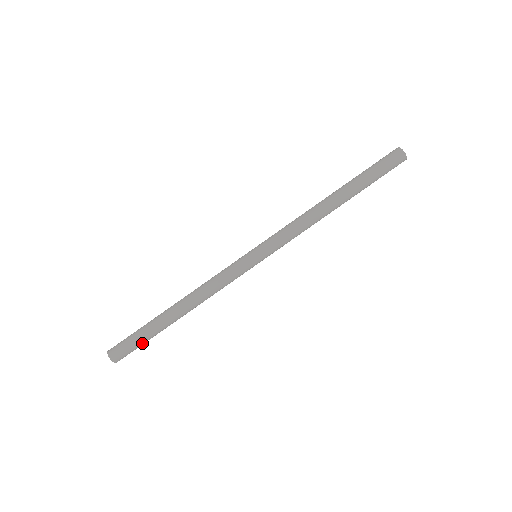
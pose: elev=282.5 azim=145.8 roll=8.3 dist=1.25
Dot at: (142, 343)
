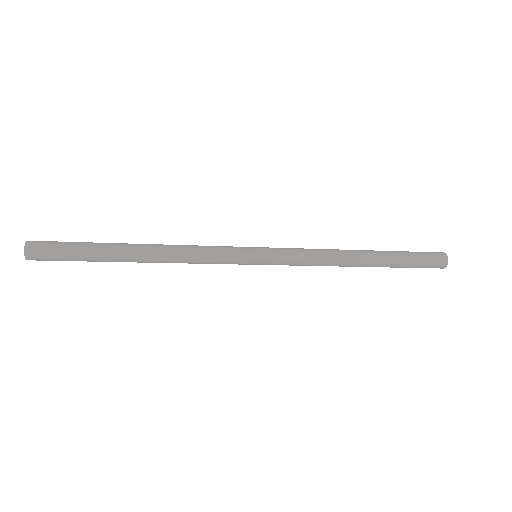
Dot at: (74, 257)
